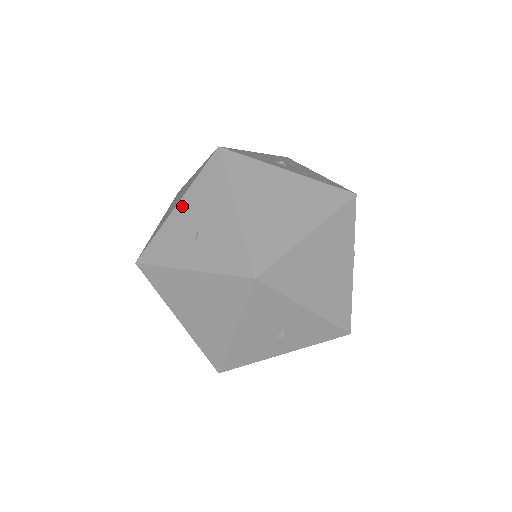
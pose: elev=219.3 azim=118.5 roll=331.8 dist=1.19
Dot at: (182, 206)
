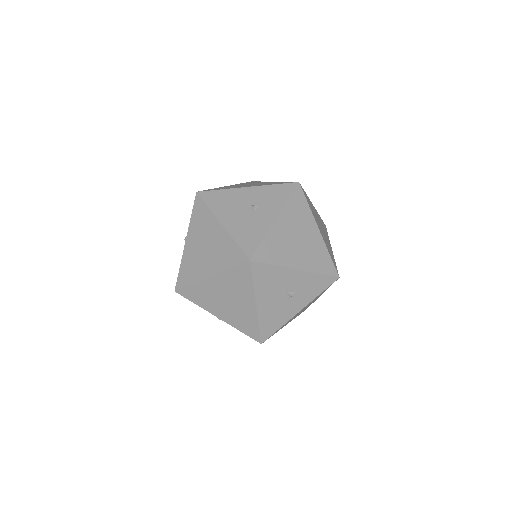
Dot at: occluded
